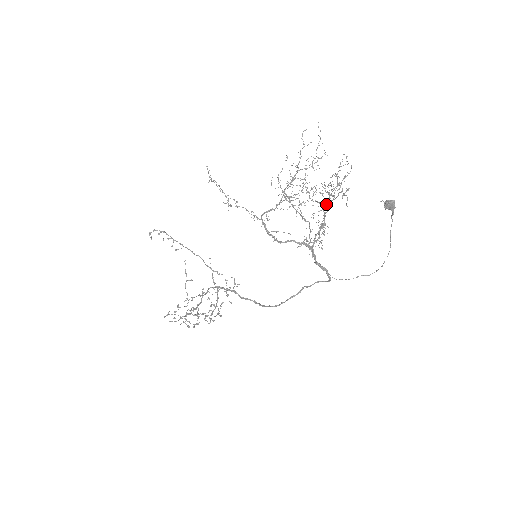
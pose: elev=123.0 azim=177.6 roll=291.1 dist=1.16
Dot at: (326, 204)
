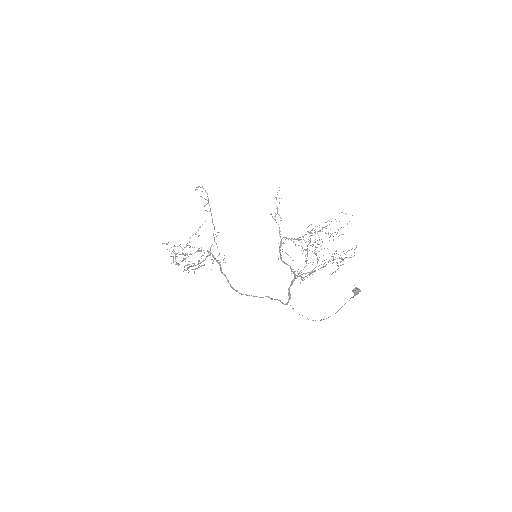
Dot at: occluded
